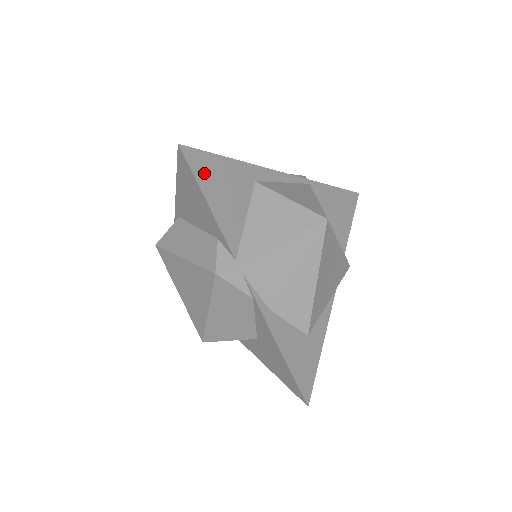
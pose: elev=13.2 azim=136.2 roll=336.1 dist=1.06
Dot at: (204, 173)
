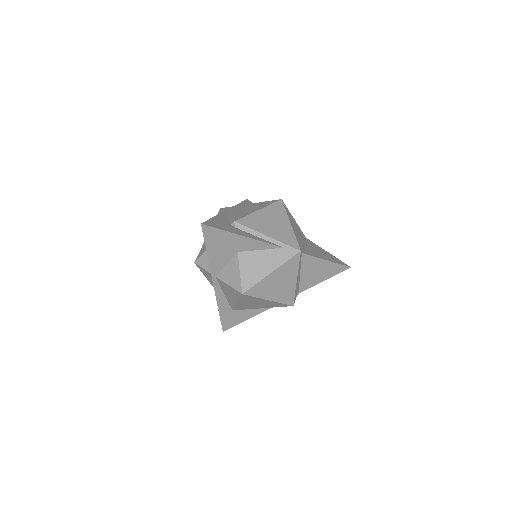
Dot at: occluded
